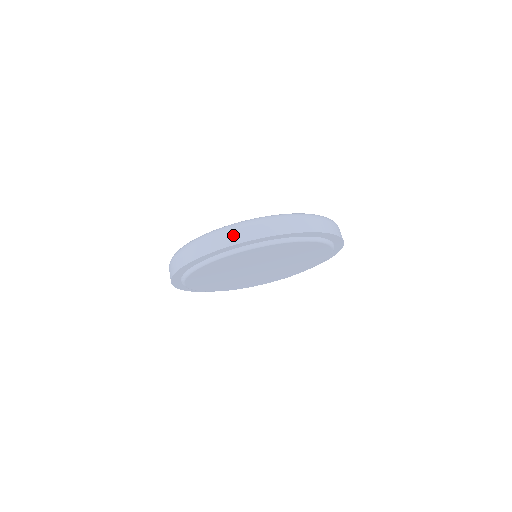
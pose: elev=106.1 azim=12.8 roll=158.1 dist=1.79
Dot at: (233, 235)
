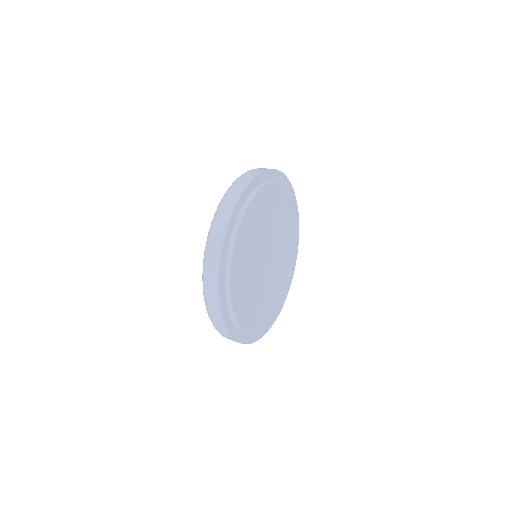
Dot at: occluded
